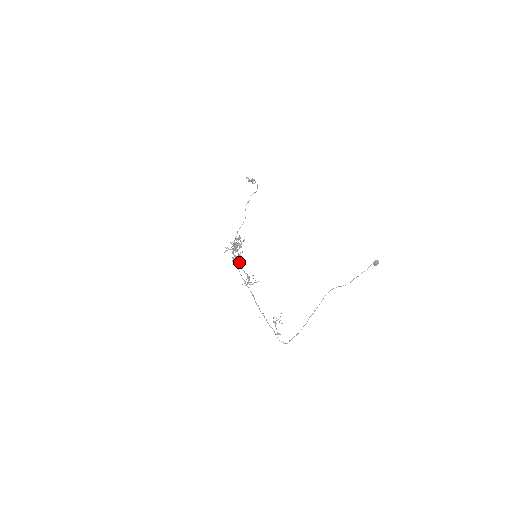
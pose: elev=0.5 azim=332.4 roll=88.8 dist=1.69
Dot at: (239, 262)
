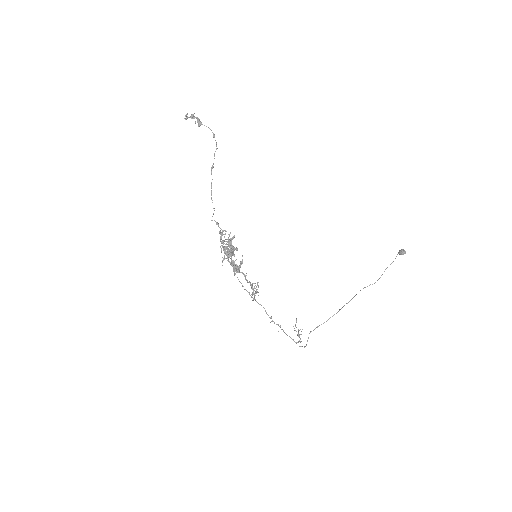
Dot at: (241, 272)
